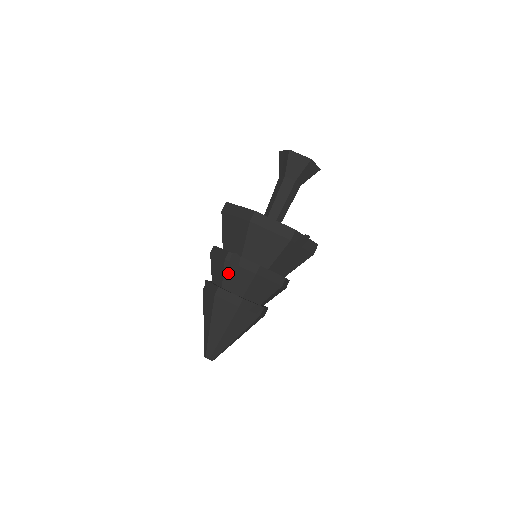
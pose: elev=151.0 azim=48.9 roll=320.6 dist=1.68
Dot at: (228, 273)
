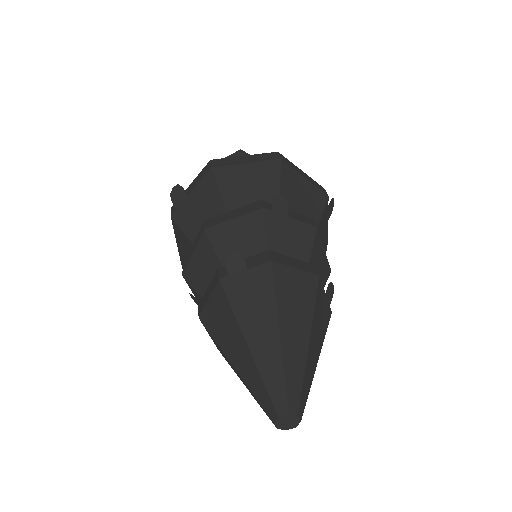
Dot at: (273, 230)
